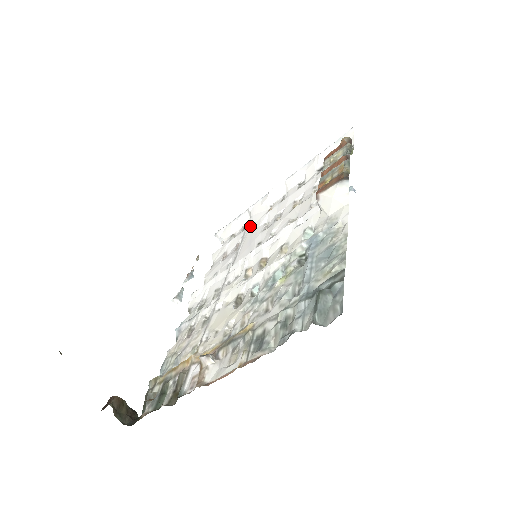
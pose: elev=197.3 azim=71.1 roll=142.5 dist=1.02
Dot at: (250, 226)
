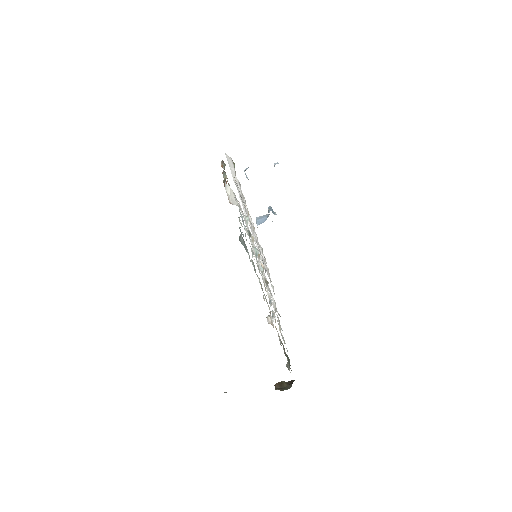
Dot at: occluded
